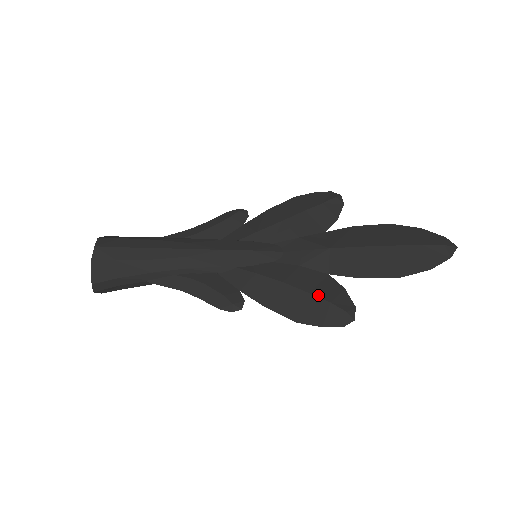
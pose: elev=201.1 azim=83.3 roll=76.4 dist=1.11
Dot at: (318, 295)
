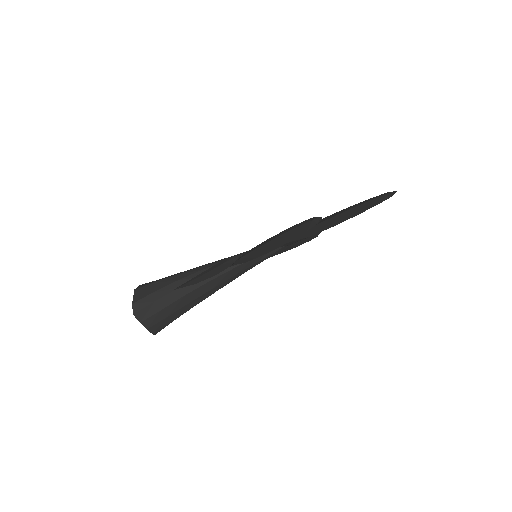
Dot at: occluded
